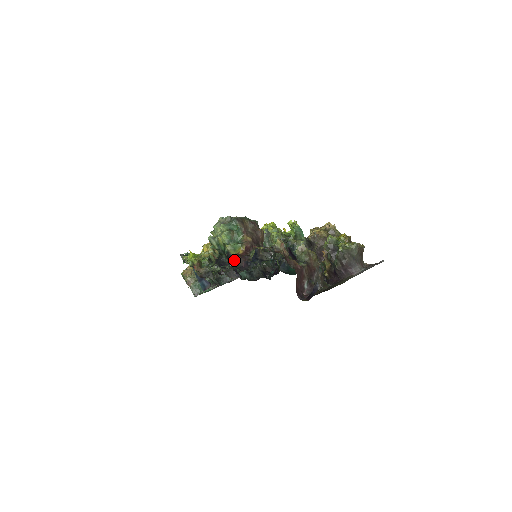
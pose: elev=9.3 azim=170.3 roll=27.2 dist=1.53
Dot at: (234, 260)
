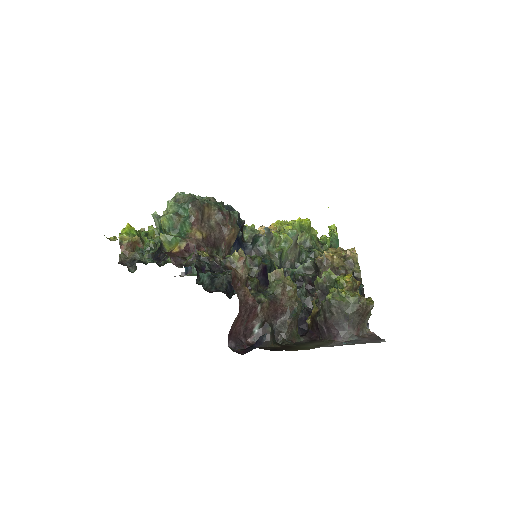
Dot at: occluded
